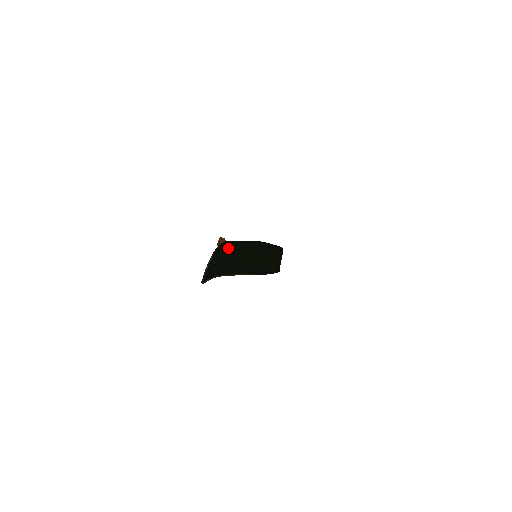
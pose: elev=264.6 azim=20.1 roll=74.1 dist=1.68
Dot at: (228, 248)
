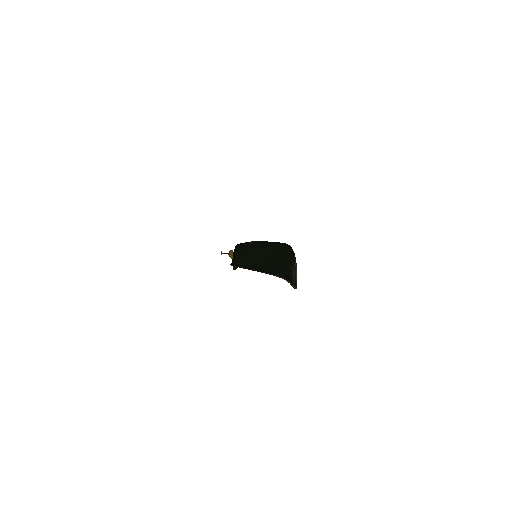
Dot at: occluded
